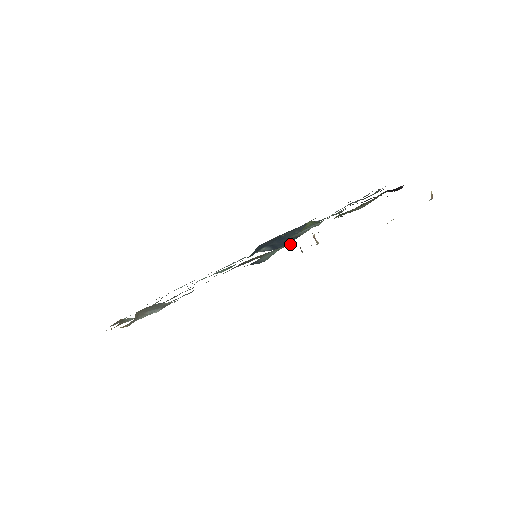
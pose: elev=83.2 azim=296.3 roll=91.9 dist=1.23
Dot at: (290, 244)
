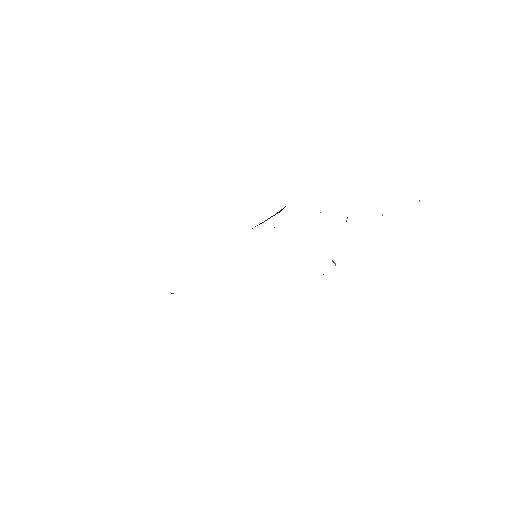
Dot at: occluded
